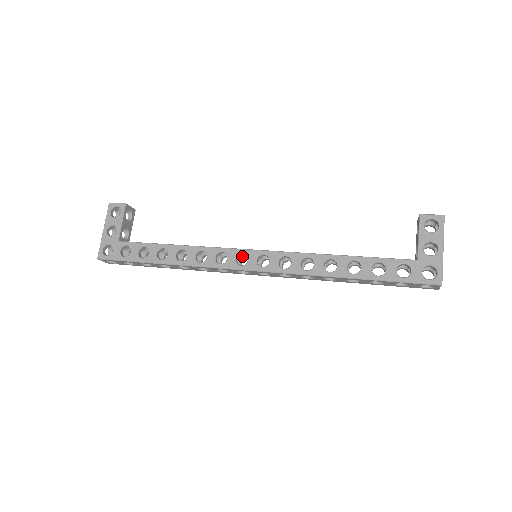
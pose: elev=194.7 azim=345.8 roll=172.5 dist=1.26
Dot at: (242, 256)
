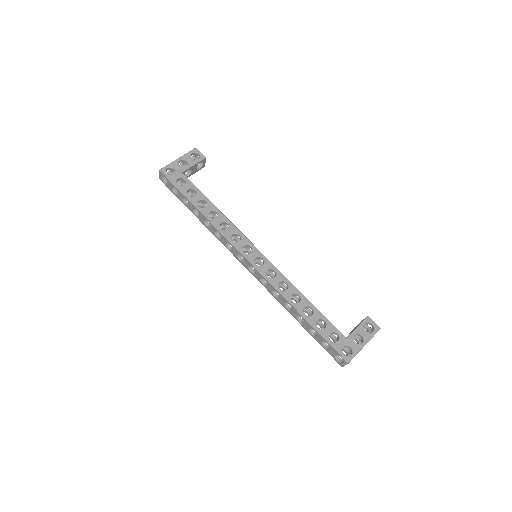
Dot at: (247, 249)
